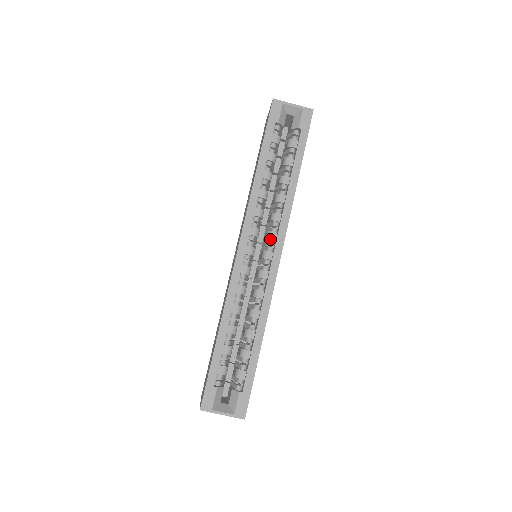
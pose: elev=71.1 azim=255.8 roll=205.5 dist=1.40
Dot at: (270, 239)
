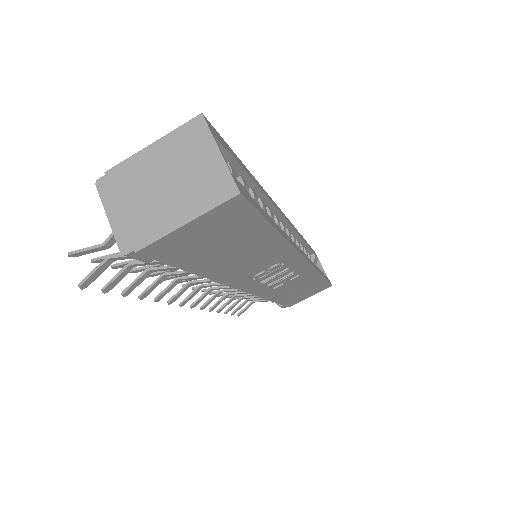
Dot at: occluded
